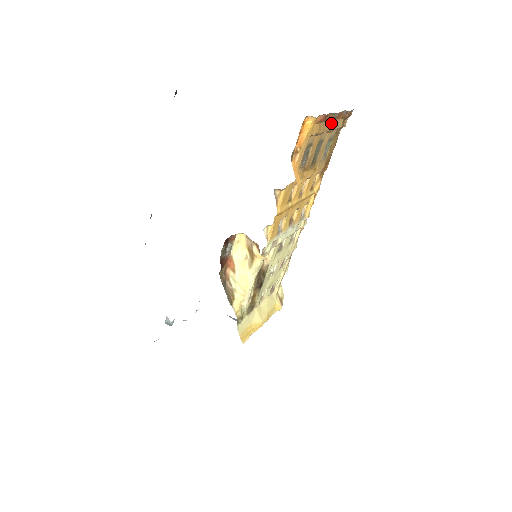
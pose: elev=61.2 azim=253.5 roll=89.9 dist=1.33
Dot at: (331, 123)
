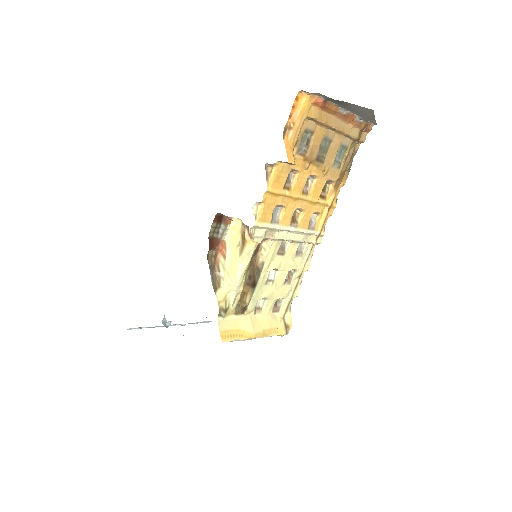
Dot at: (339, 122)
